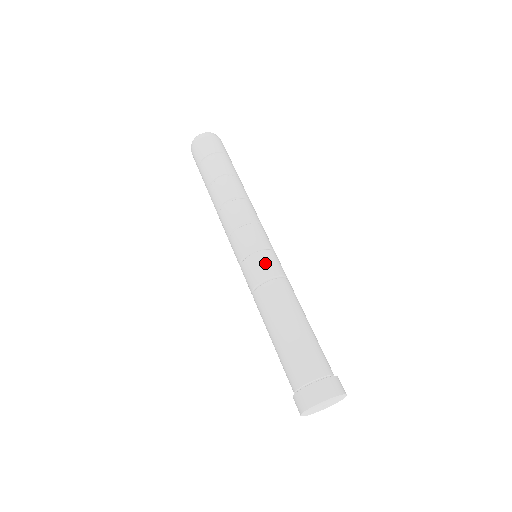
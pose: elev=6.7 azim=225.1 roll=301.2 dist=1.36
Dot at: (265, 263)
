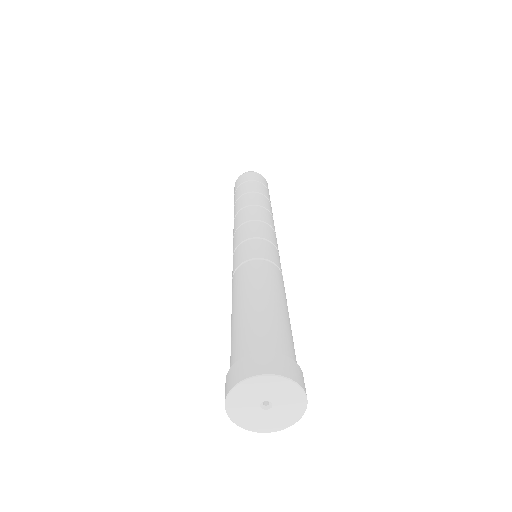
Dot at: (245, 250)
